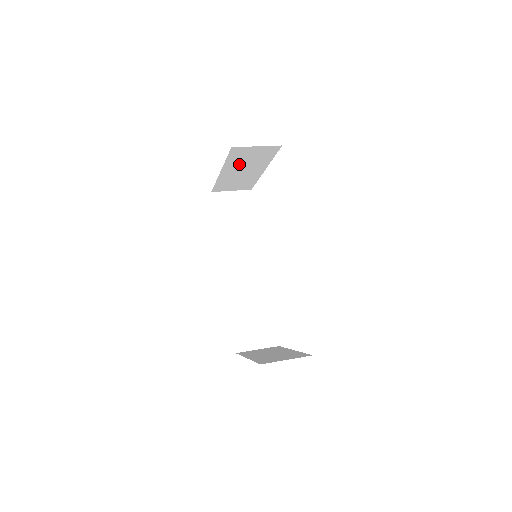
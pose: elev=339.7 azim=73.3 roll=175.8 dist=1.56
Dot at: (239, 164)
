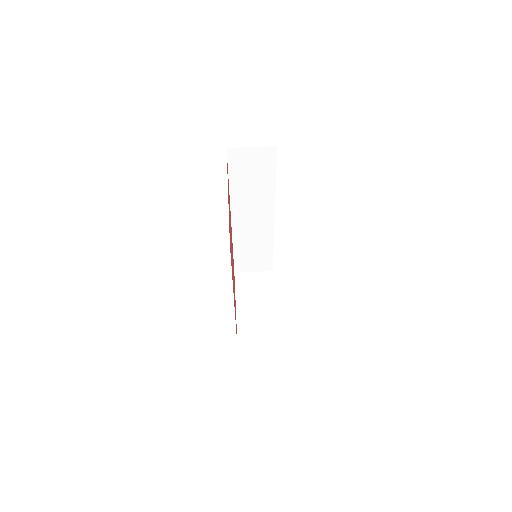
Dot at: occluded
